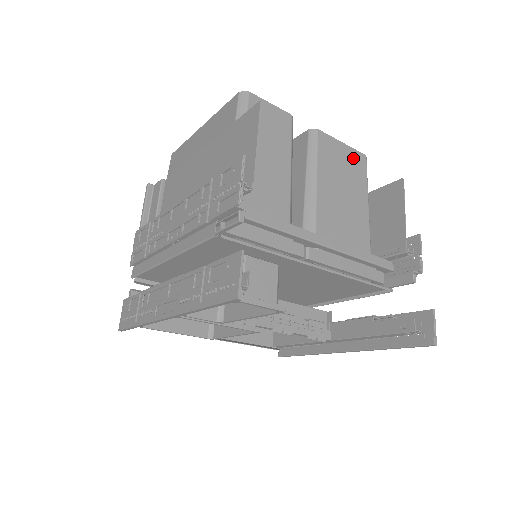
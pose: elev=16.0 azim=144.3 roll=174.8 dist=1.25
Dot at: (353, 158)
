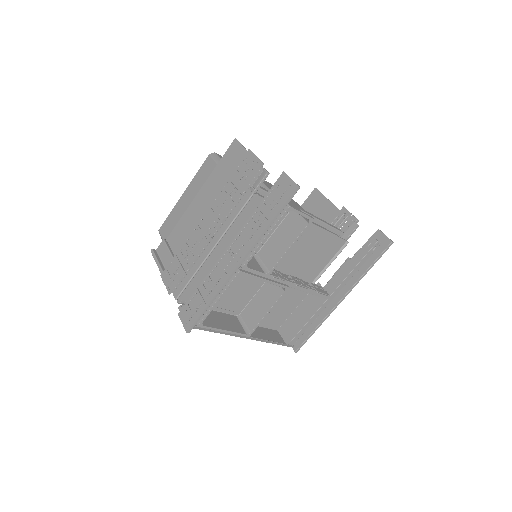
Dot at: occluded
